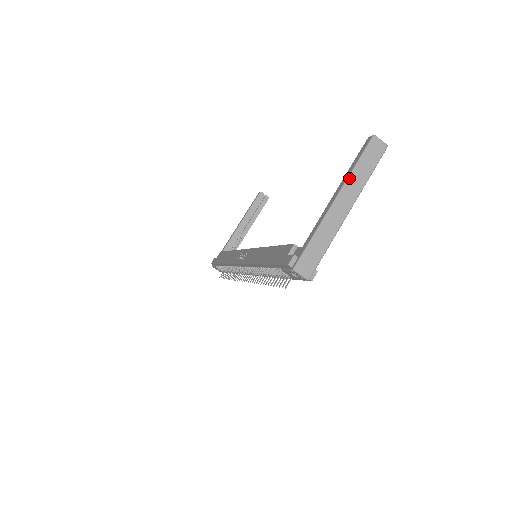
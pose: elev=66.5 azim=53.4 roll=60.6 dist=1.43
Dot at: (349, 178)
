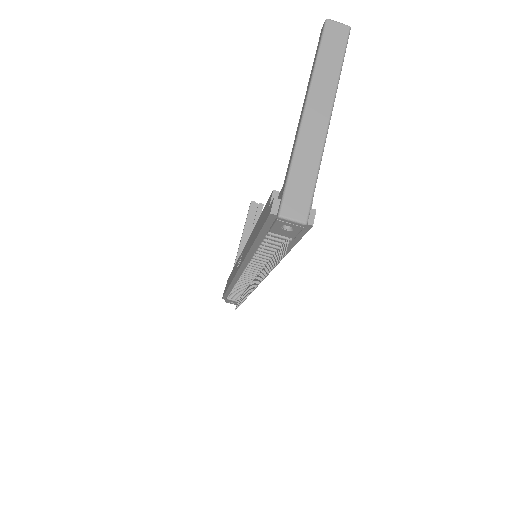
Dot at: (313, 78)
